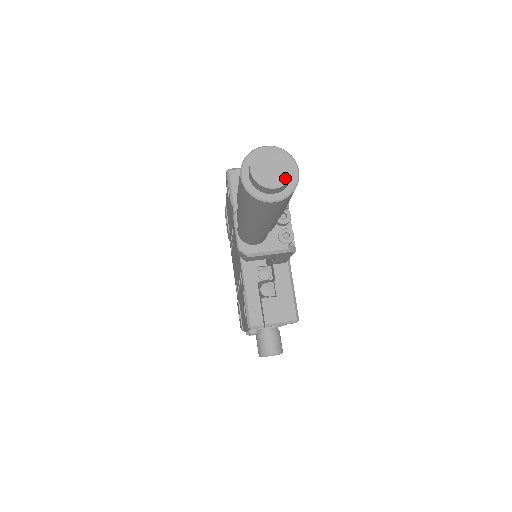
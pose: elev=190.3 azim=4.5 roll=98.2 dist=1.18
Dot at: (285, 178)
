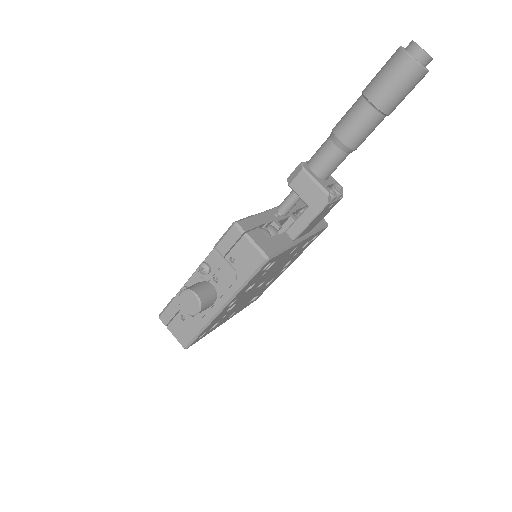
Dot at: (427, 53)
